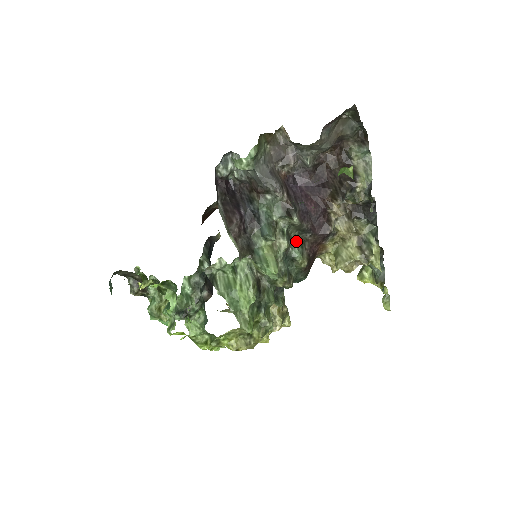
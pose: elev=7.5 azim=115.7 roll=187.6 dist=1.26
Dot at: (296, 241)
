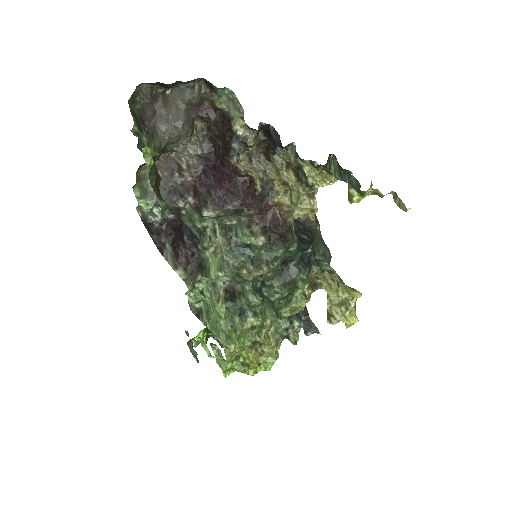
Dot at: (239, 226)
